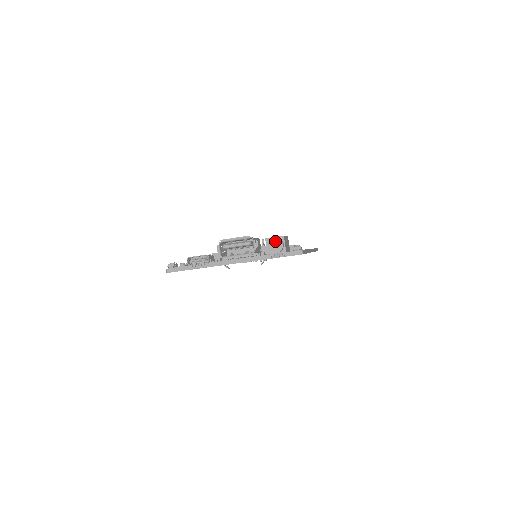
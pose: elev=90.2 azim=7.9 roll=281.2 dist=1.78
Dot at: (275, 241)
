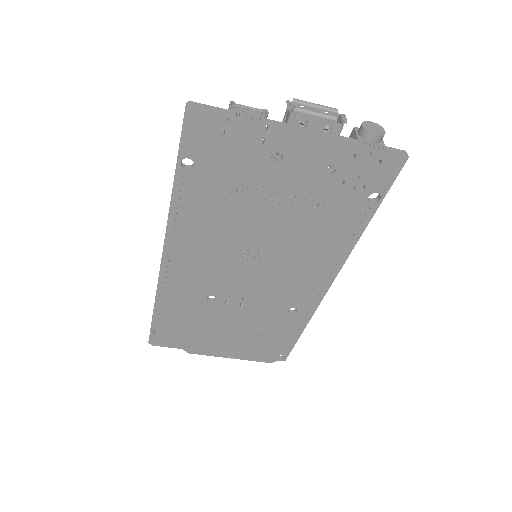
Dot at: (374, 125)
